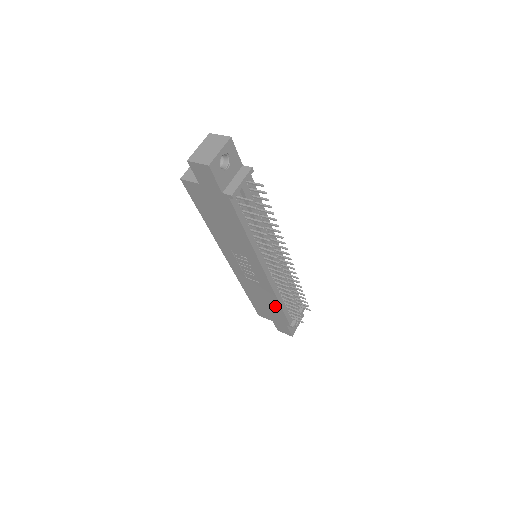
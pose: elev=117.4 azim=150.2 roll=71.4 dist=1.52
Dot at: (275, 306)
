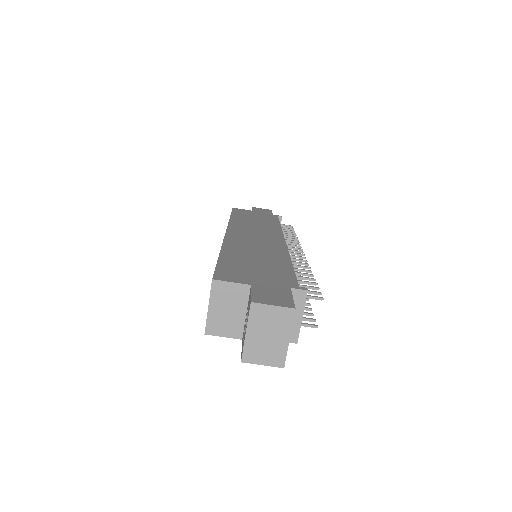
Dot at: occluded
